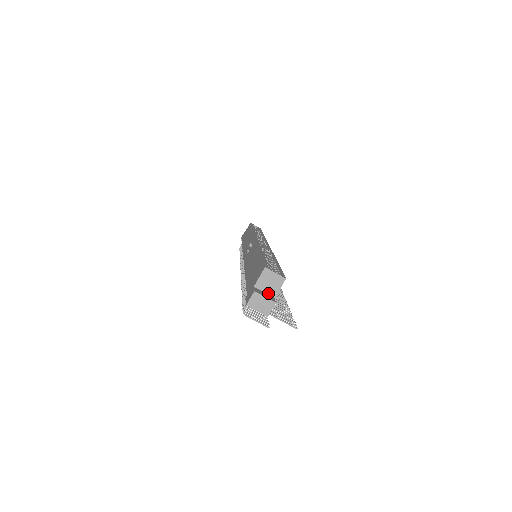
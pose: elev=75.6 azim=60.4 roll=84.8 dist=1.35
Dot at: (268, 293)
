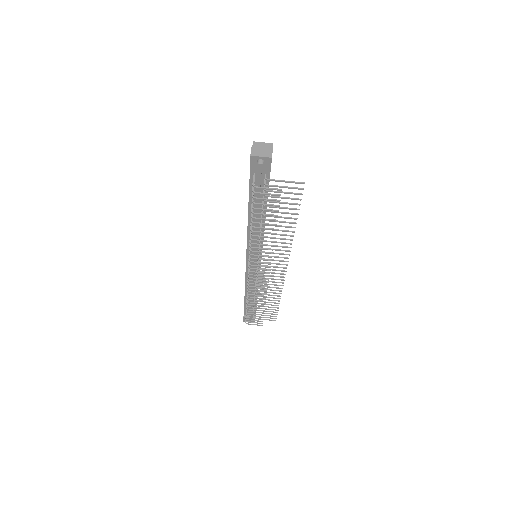
Dot at: occluded
